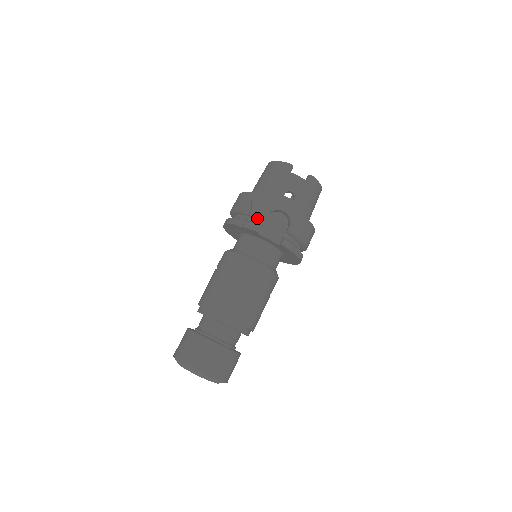
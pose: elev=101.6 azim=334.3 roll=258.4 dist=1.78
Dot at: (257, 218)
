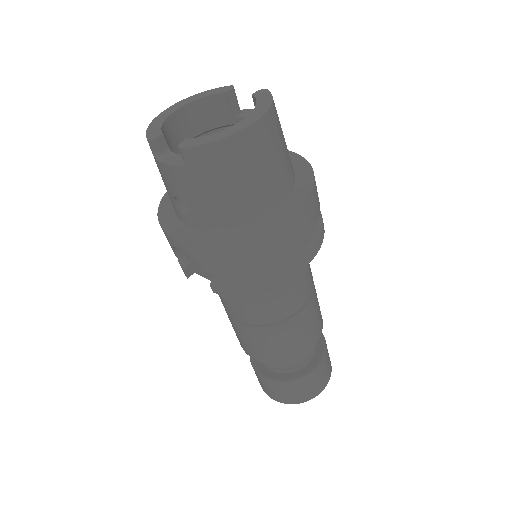
Dot at: occluded
